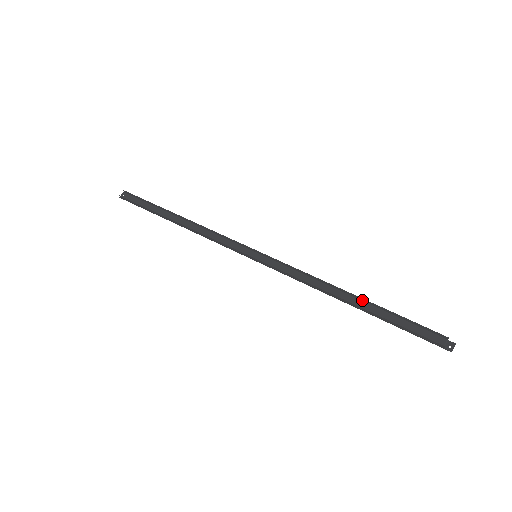
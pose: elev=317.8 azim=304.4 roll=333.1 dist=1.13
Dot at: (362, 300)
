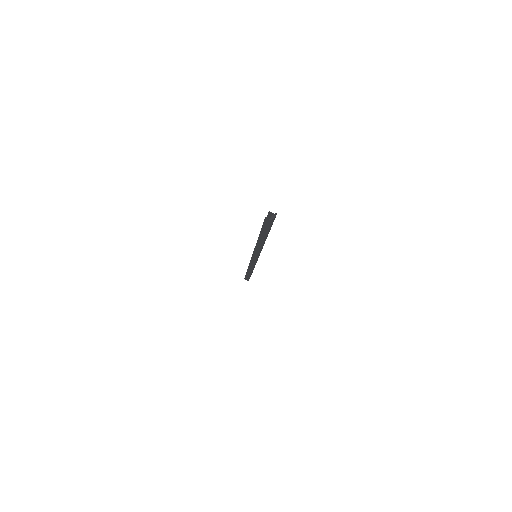
Dot at: occluded
